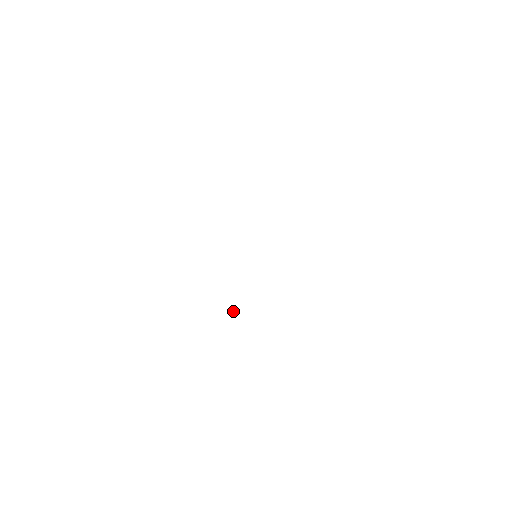
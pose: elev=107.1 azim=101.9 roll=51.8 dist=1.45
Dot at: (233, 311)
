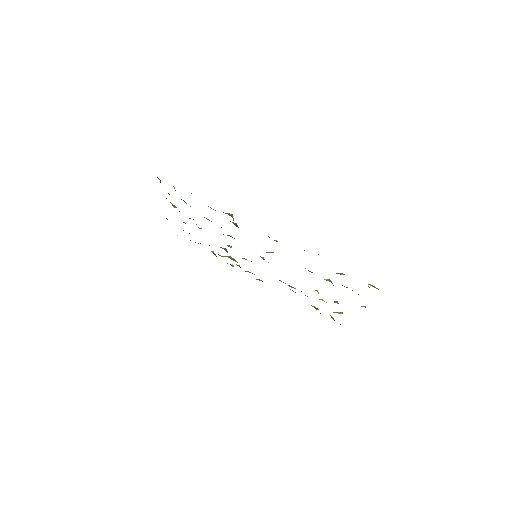
Dot at: (232, 266)
